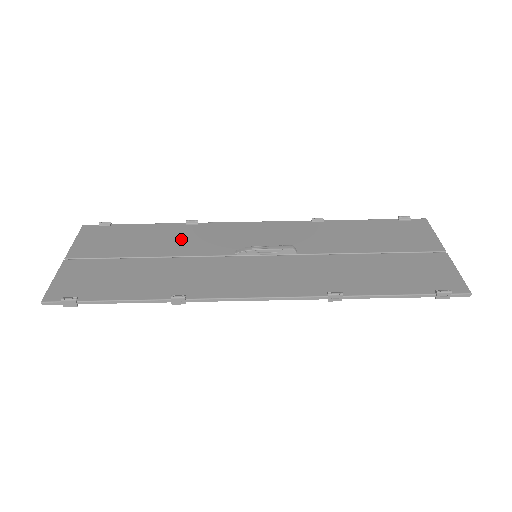
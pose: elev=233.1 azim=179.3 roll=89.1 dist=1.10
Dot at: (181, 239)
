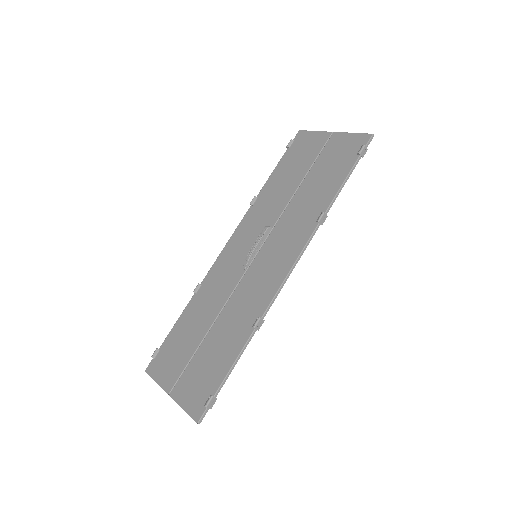
Dot at: (207, 302)
